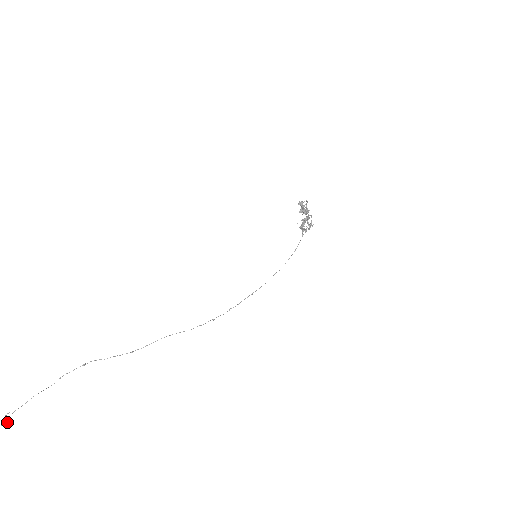
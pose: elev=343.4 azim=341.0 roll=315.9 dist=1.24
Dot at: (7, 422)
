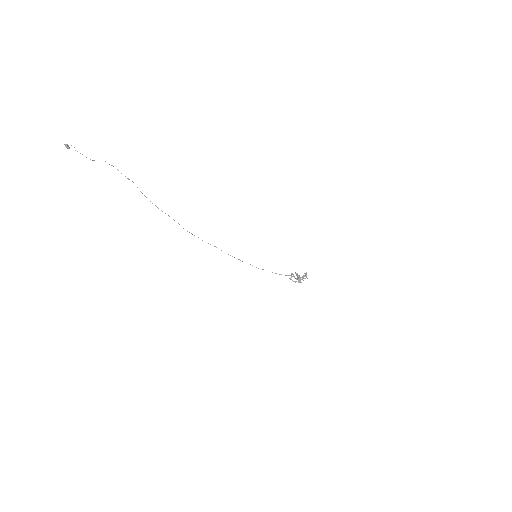
Dot at: (68, 148)
